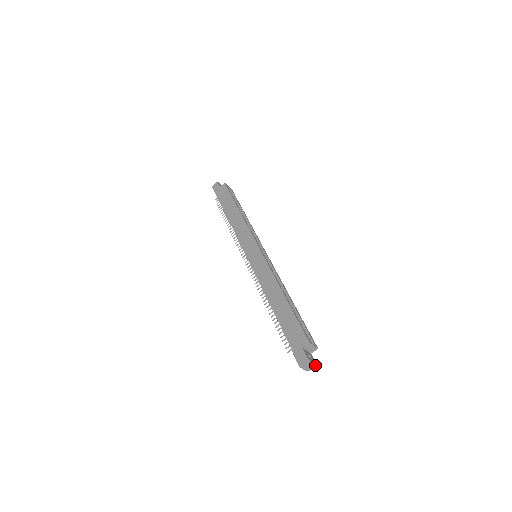
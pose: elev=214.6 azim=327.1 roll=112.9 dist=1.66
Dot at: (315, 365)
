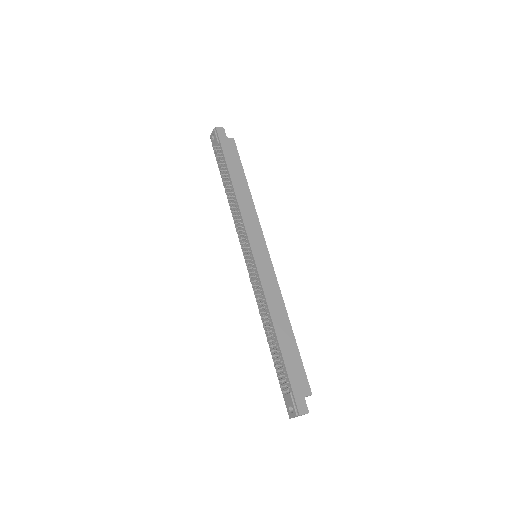
Dot at: occluded
